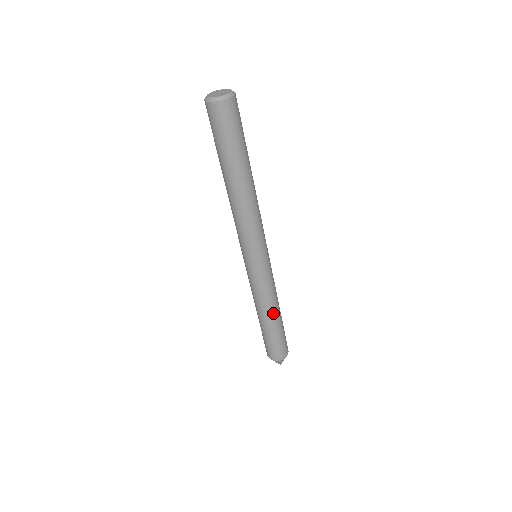
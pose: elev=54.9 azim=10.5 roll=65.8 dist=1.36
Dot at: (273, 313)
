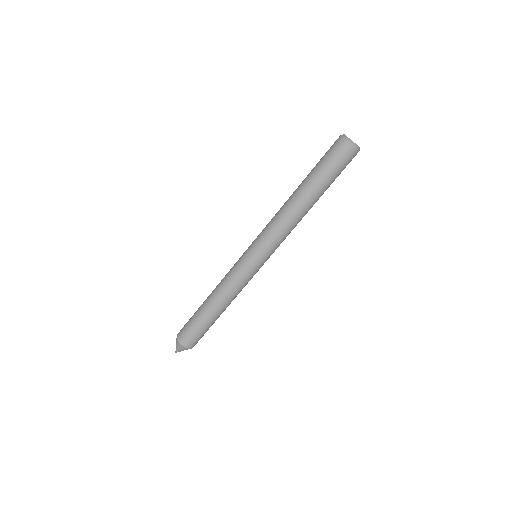
Dot at: occluded
